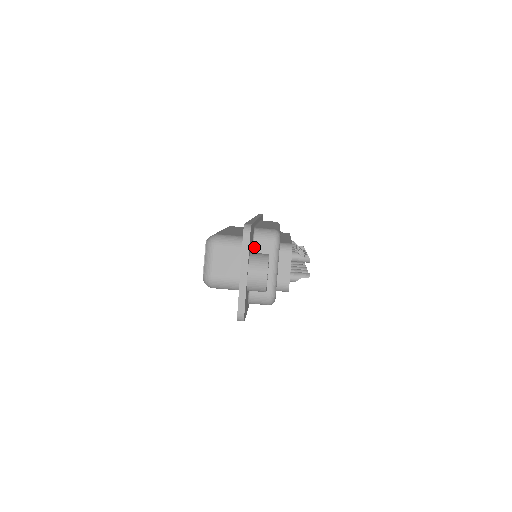
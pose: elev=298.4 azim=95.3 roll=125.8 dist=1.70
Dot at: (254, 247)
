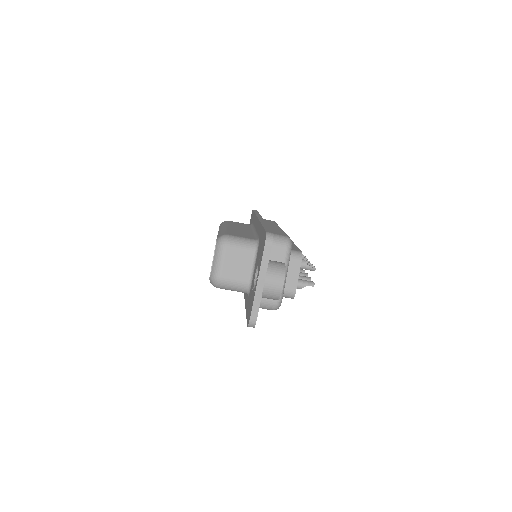
Dot at: occluded
